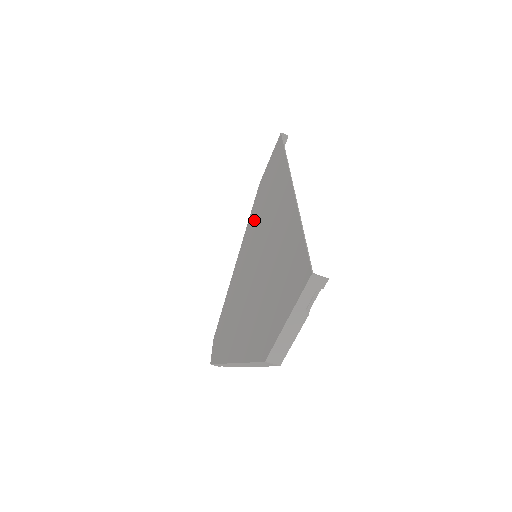
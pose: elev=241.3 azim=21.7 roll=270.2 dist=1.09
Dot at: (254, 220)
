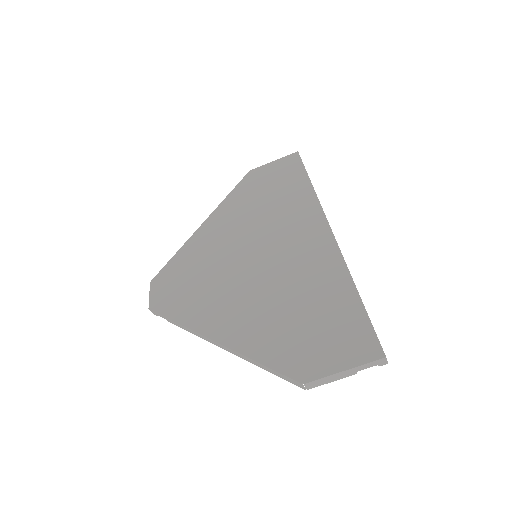
Dot at: (245, 209)
